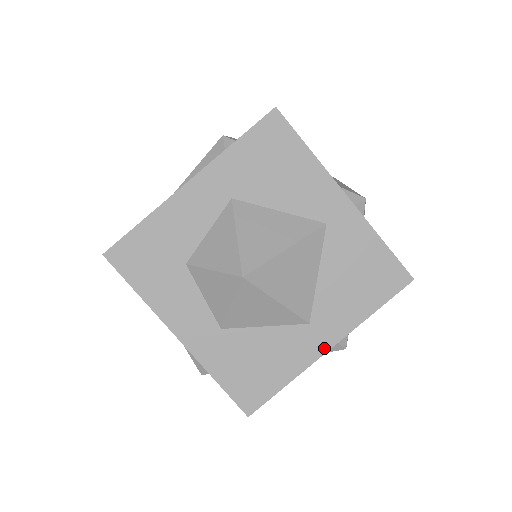
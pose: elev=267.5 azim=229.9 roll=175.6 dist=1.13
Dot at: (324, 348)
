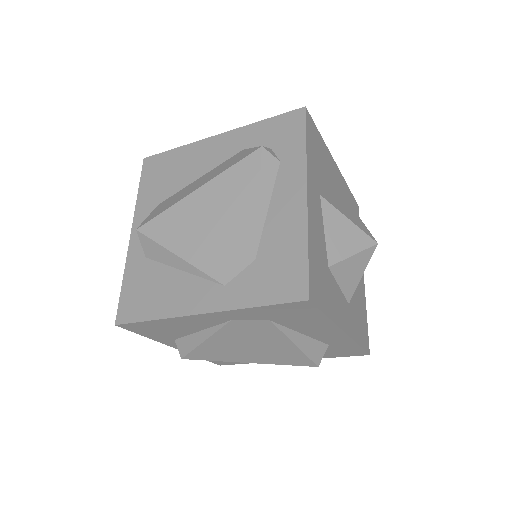
Dot at: (363, 276)
